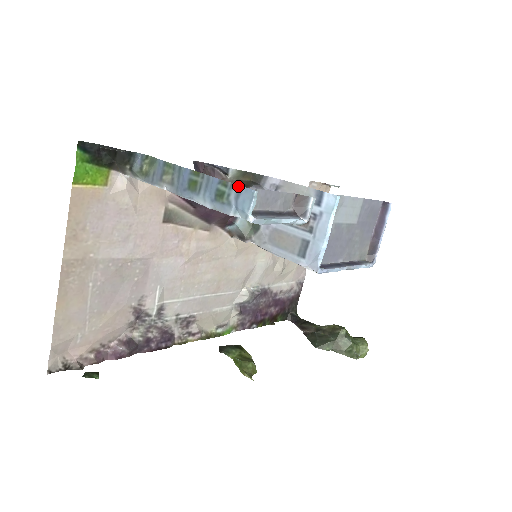
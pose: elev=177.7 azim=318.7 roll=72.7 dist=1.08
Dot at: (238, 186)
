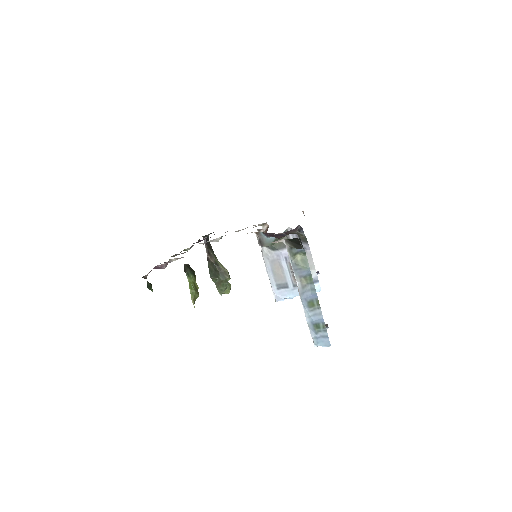
Dot at: (327, 335)
